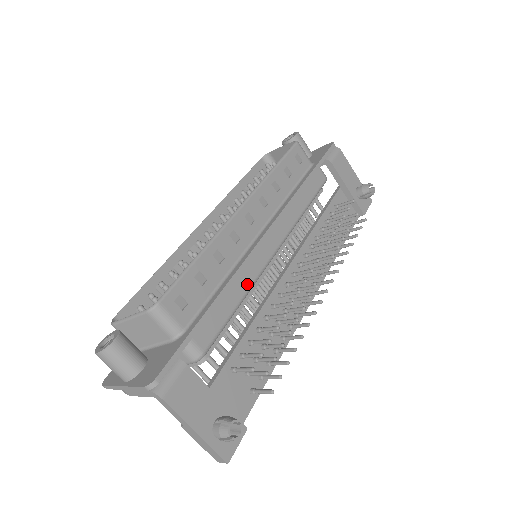
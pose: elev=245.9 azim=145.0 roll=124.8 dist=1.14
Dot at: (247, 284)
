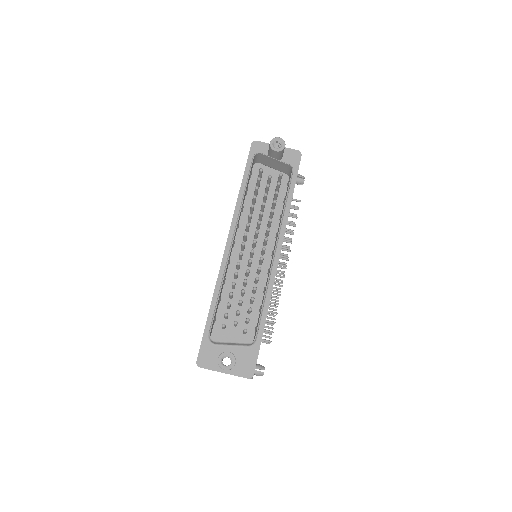
Dot at: occluded
